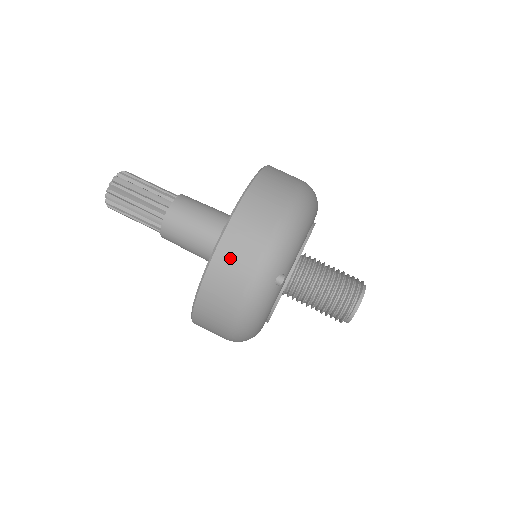
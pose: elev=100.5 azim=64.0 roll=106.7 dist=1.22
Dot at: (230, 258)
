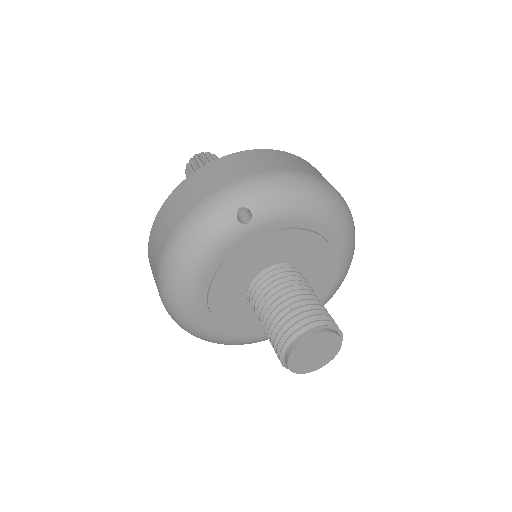
Dot at: (218, 170)
